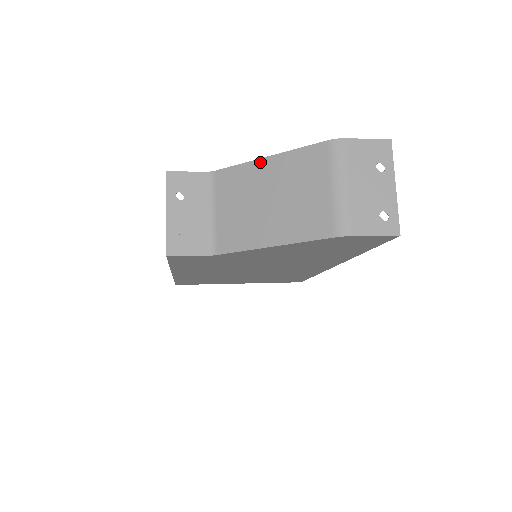
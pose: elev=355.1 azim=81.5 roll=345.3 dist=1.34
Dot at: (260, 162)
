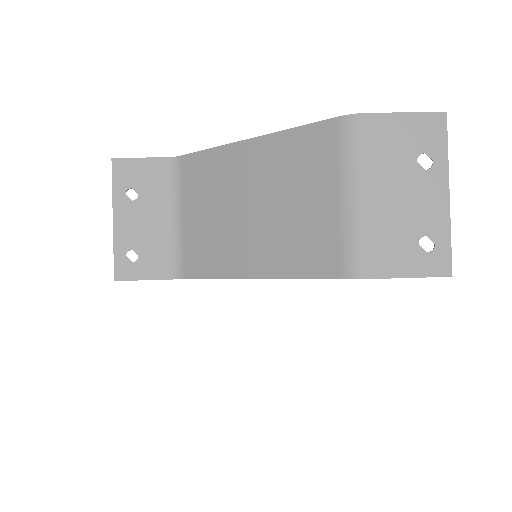
Dot at: (239, 147)
